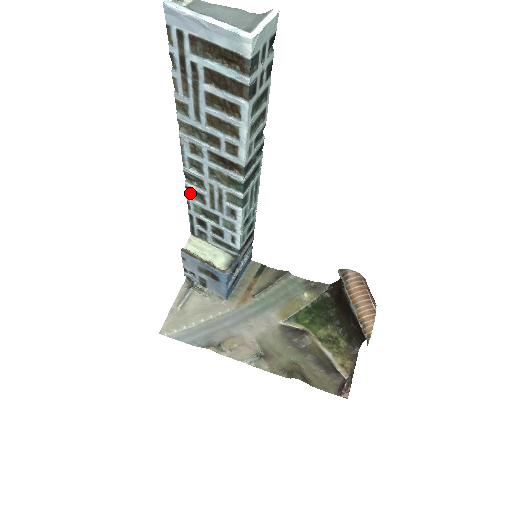
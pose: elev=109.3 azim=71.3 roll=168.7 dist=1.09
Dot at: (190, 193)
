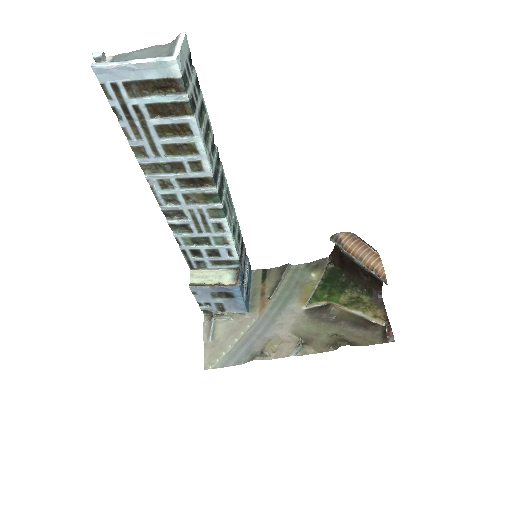
Dot at: (175, 229)
